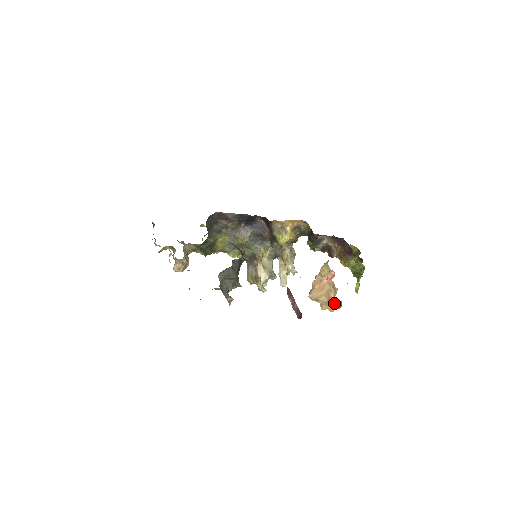
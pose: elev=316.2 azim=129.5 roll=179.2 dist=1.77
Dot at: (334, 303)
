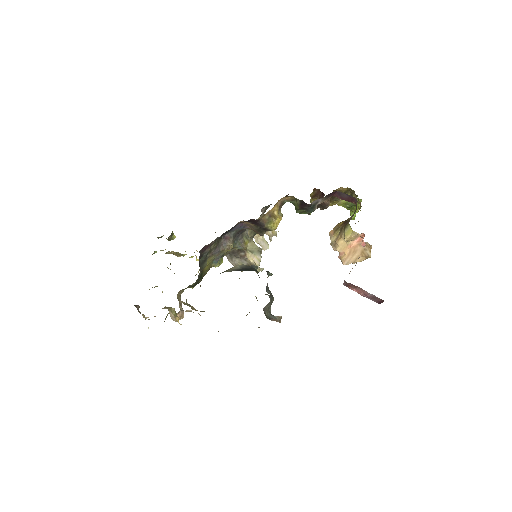
Dot at: occluded
